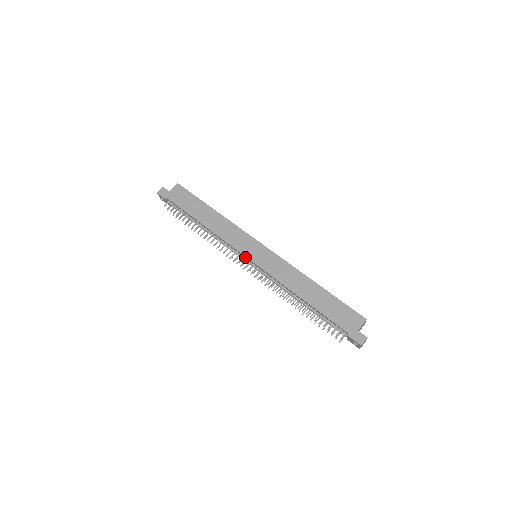
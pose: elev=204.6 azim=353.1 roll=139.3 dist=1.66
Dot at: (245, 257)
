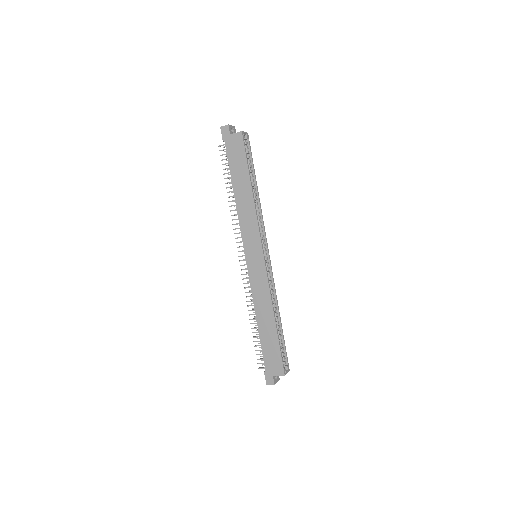
Dot at: (245, 252)
